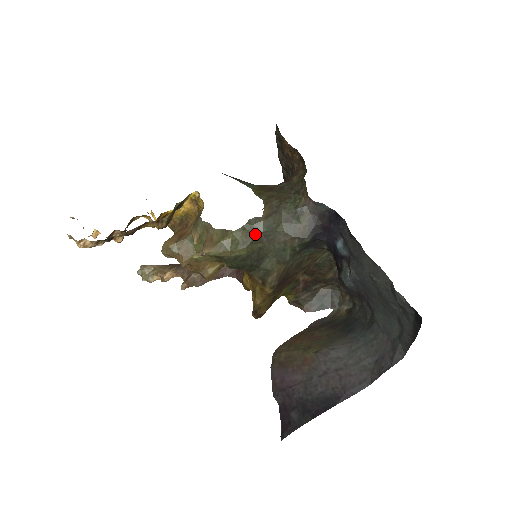
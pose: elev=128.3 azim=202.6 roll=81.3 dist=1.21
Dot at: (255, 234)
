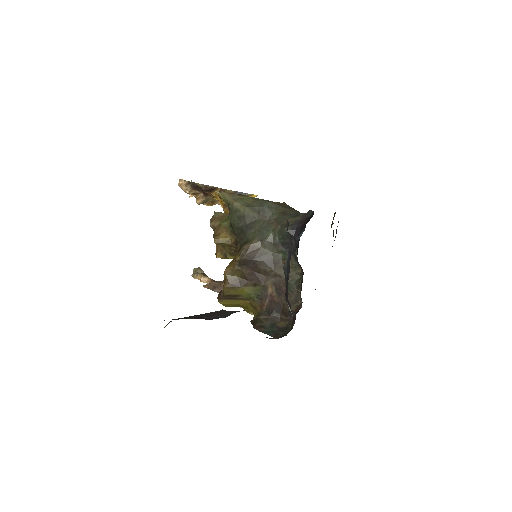
Dot at: (259, 205)
